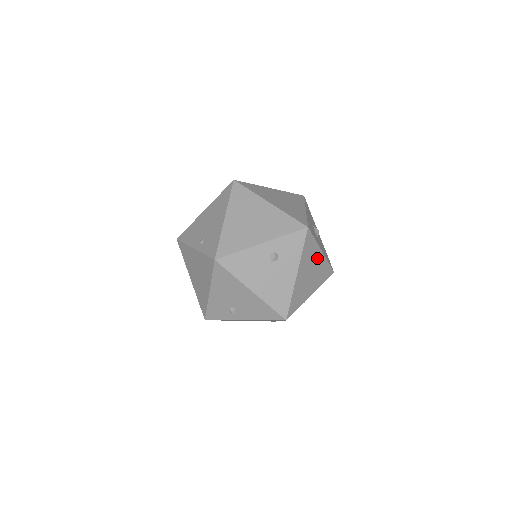
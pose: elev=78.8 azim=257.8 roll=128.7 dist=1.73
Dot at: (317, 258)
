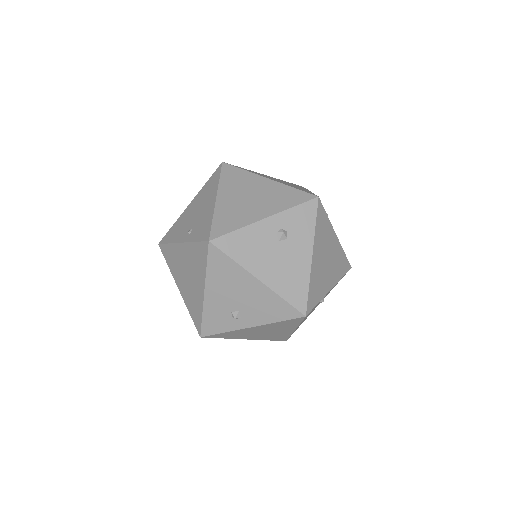
Dot at: (332, 242)
